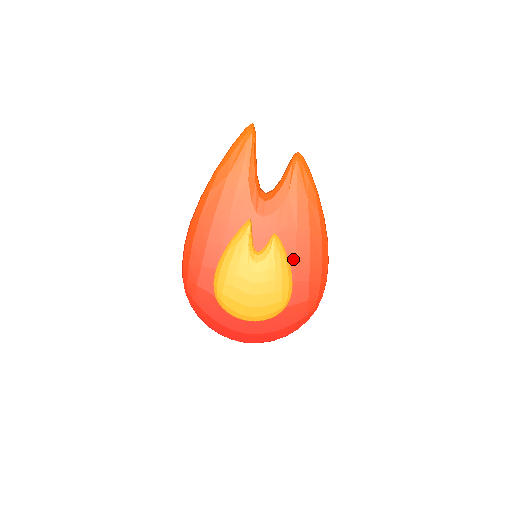
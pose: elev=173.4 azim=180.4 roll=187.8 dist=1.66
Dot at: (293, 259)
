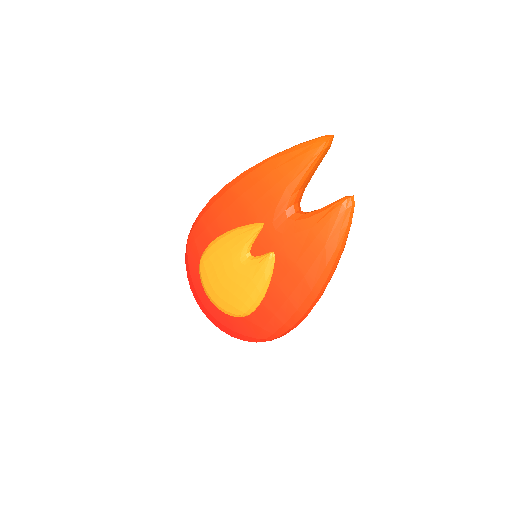
Dot at: (274, 286)
